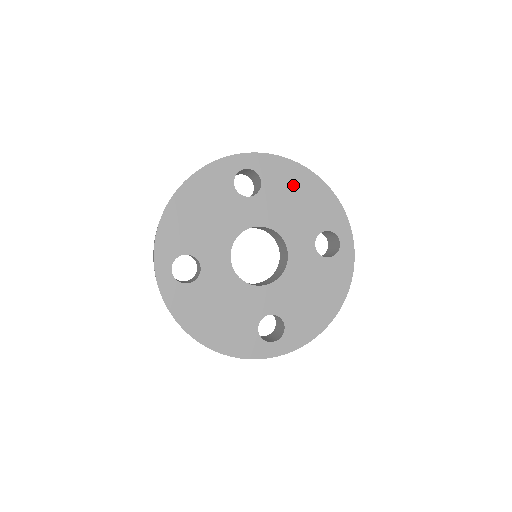
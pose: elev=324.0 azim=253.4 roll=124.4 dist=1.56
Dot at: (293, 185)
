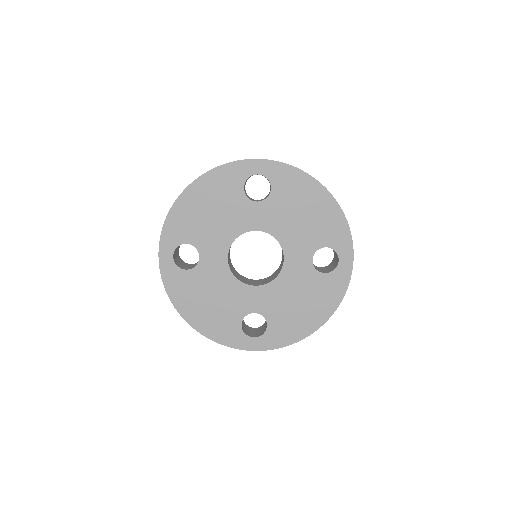
Dot at: (302, 197)
